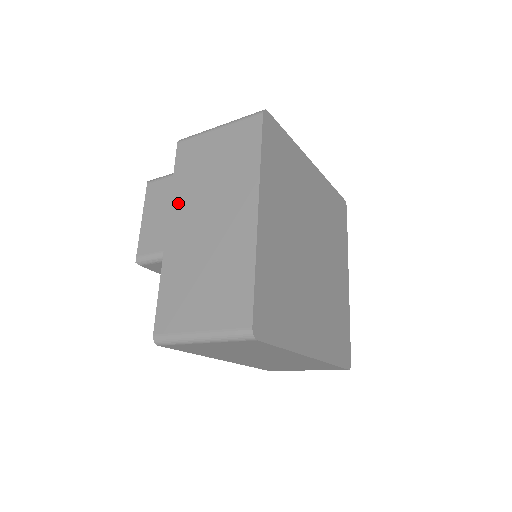
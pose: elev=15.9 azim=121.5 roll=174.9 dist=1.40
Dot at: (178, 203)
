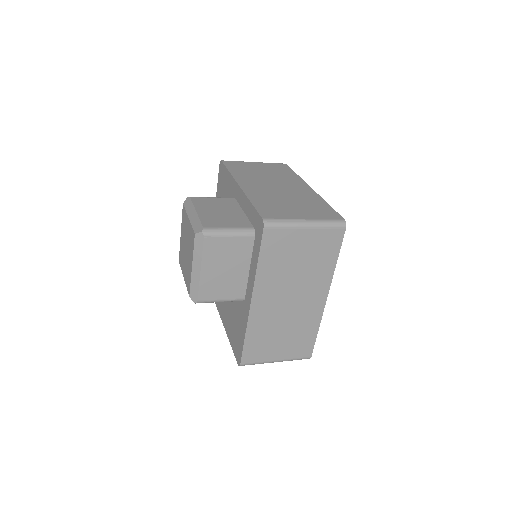
Dot at: (263, 283)
